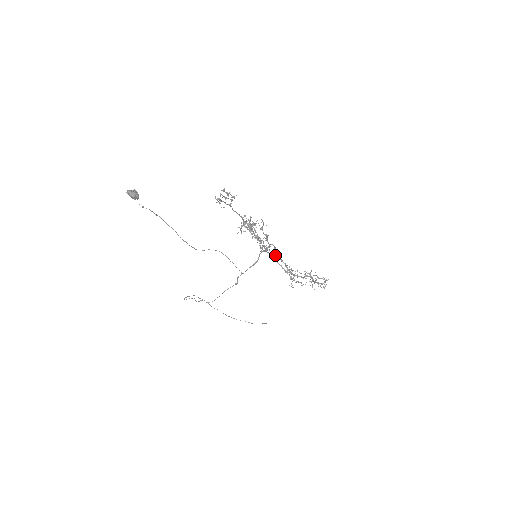
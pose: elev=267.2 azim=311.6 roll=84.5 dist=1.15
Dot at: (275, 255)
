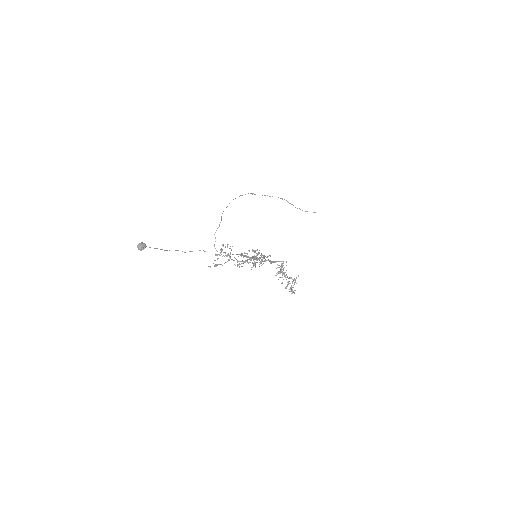
Dot at: occluded
